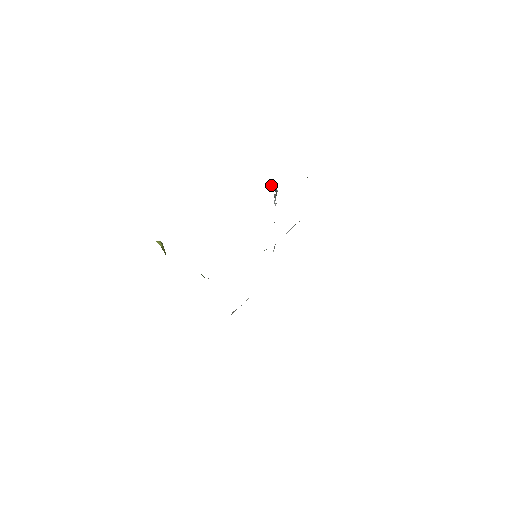
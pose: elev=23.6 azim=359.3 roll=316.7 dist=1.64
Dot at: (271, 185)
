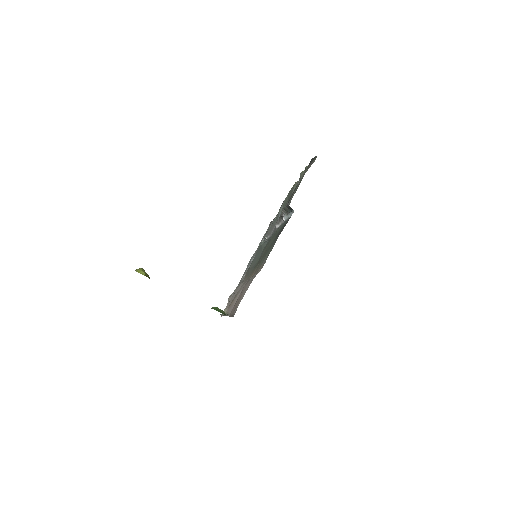
Dot at: occluded
